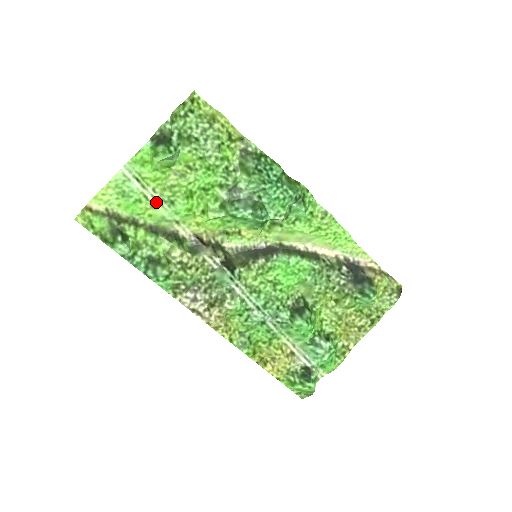
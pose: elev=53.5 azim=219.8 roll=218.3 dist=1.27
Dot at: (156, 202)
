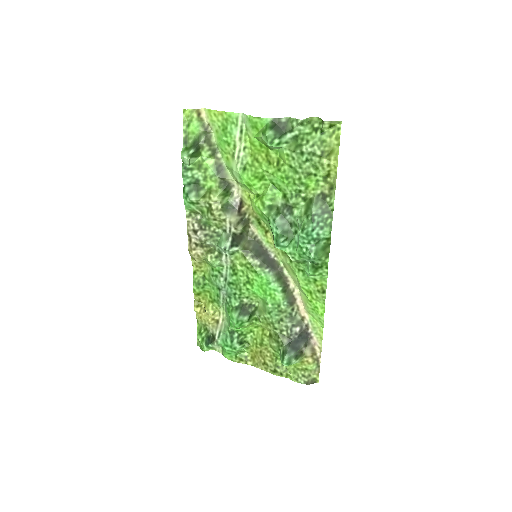
Dot at: (237, 156)
